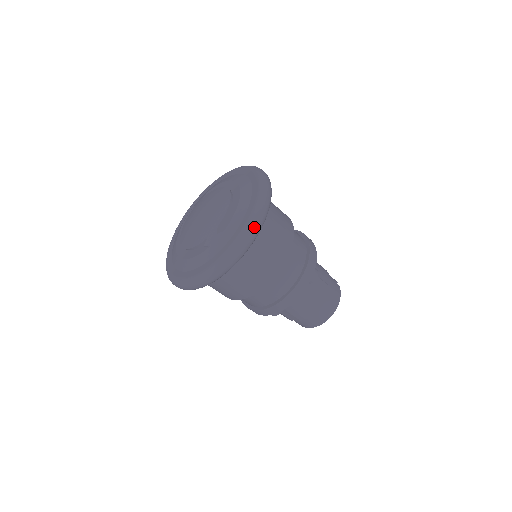
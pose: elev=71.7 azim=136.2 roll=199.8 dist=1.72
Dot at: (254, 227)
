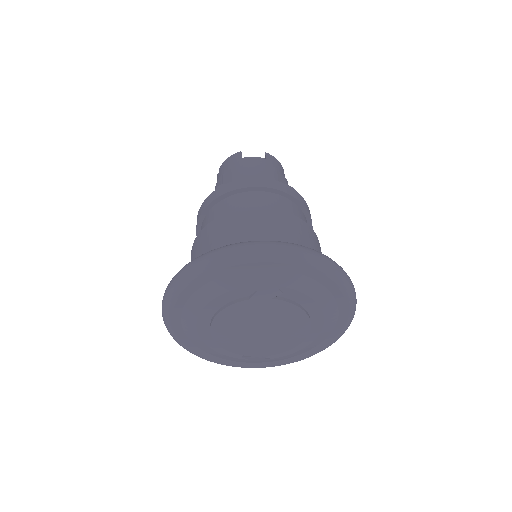
Dot at: occluded
